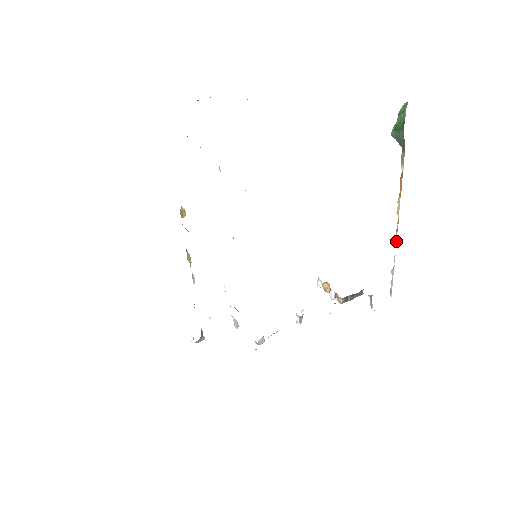
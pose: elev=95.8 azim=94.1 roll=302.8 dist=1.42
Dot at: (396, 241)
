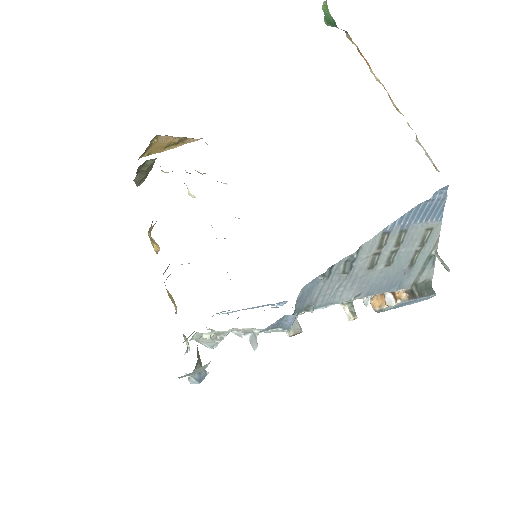
Dot at: (397, 109)
